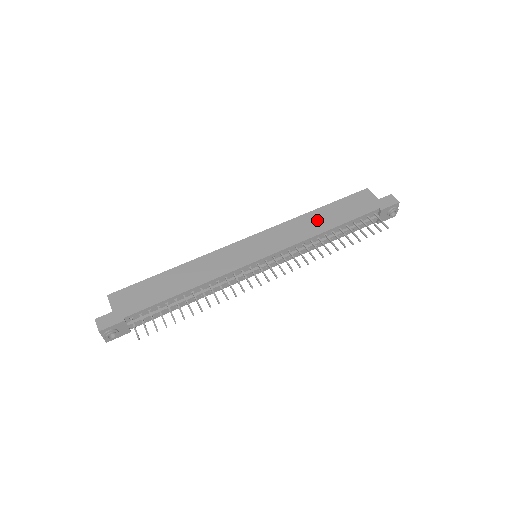
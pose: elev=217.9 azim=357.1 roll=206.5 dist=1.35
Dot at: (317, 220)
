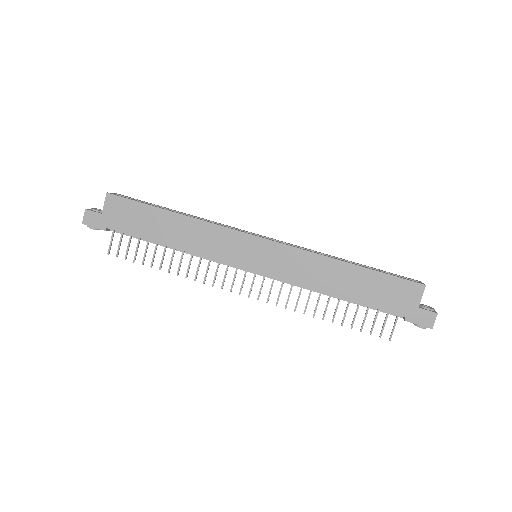
Dot at: (337, 276)
